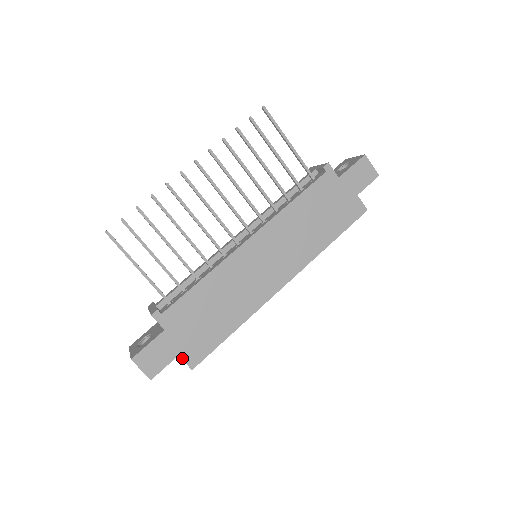
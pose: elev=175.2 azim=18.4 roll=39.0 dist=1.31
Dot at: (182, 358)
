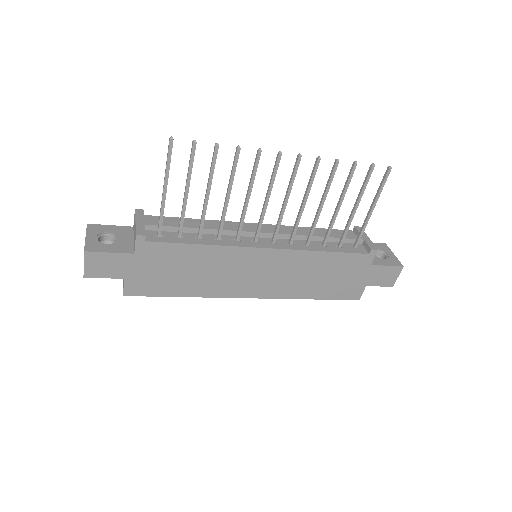
Dot at: (125, 282)
